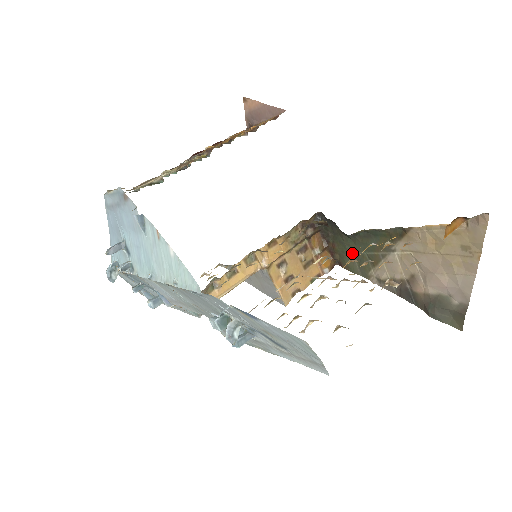
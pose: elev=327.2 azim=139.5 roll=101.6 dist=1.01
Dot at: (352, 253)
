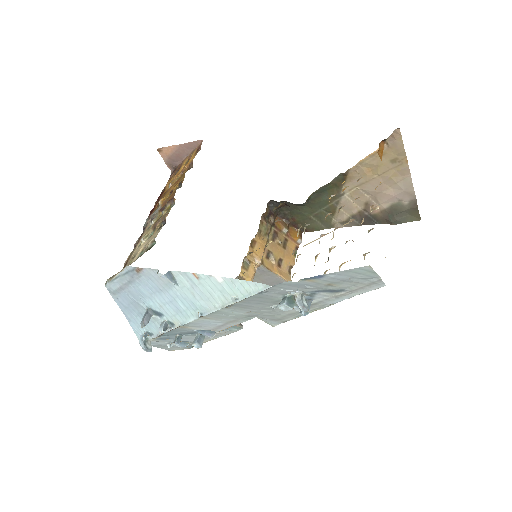
Dot at: (311, 216)
